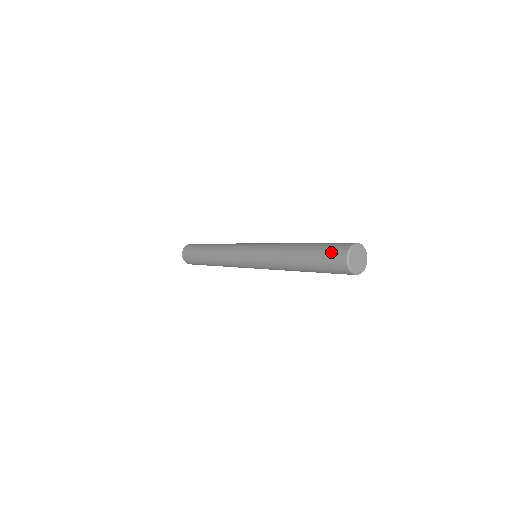
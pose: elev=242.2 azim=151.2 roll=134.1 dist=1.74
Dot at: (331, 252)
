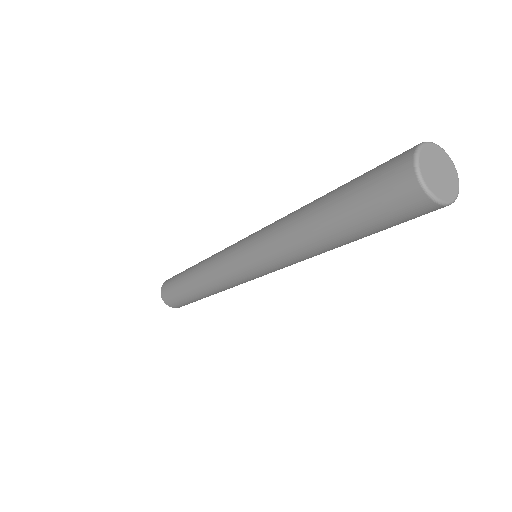
Dot at: (379, 188)
